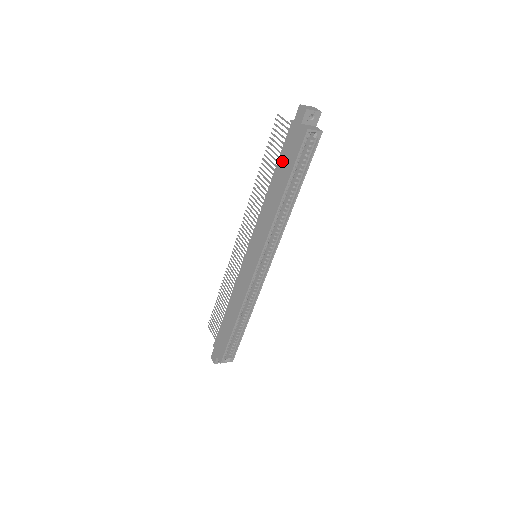
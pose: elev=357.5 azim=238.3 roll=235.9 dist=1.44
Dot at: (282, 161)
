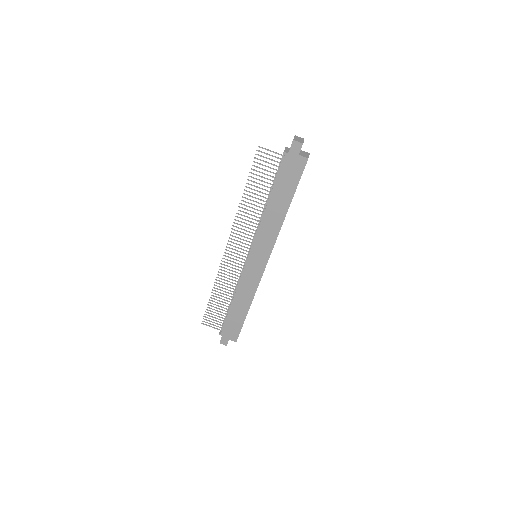
Dot at: (281, 184)
